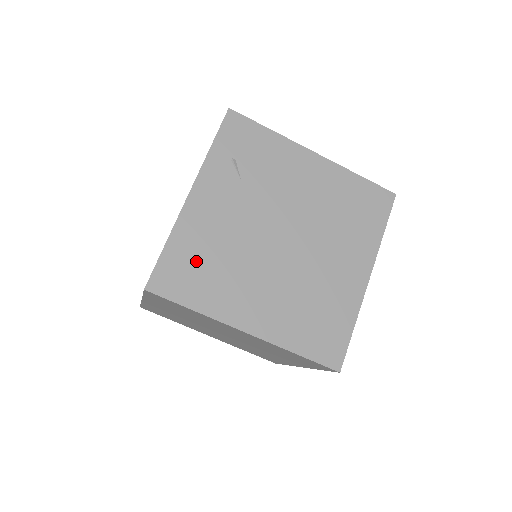
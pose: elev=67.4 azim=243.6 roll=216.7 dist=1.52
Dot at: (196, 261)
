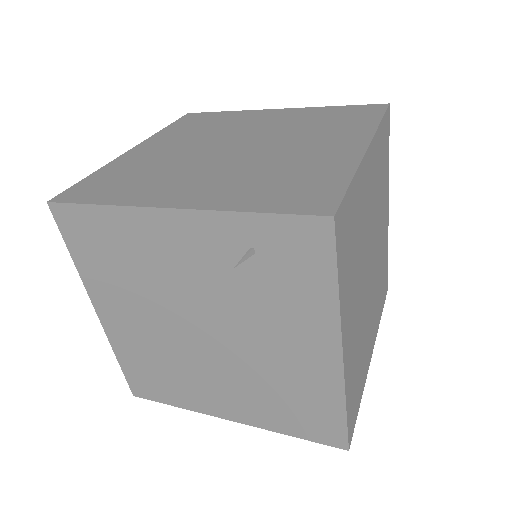
Dot at: (111, 246)
